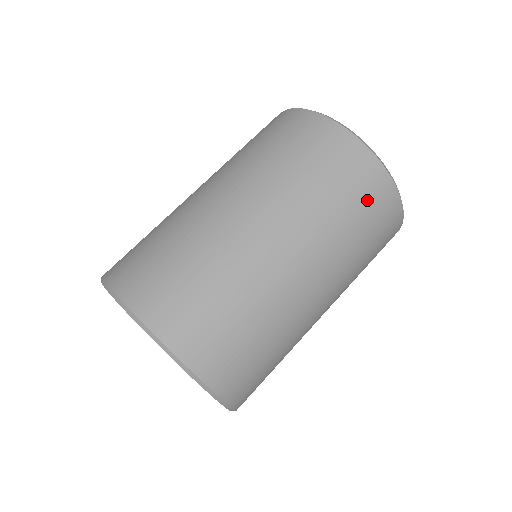
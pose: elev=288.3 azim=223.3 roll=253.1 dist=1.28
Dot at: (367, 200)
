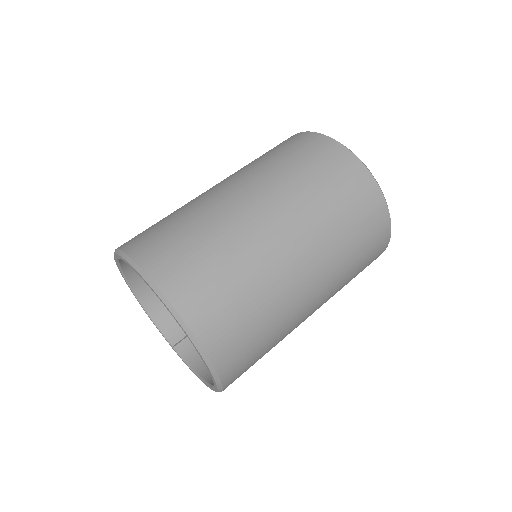
Dot at: (346, 186)
